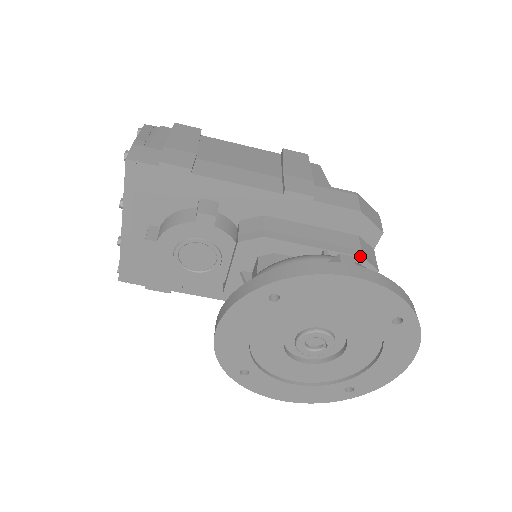
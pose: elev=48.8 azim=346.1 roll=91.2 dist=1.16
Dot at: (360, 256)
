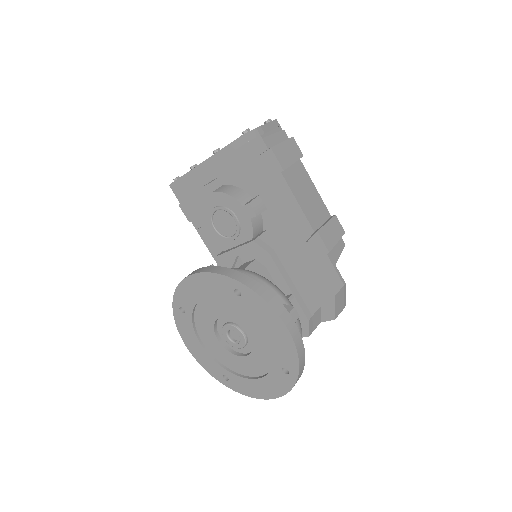
Dot at: (308, 318)
